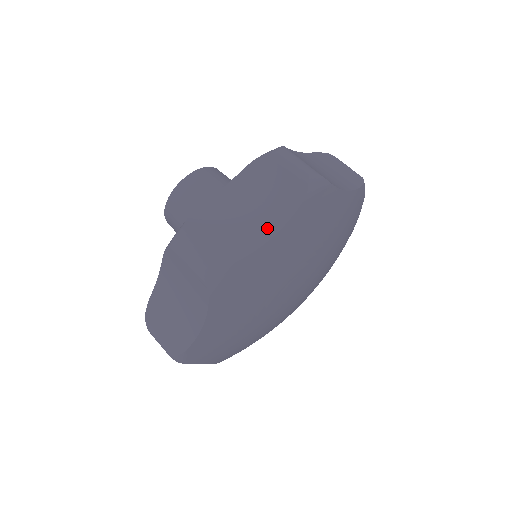
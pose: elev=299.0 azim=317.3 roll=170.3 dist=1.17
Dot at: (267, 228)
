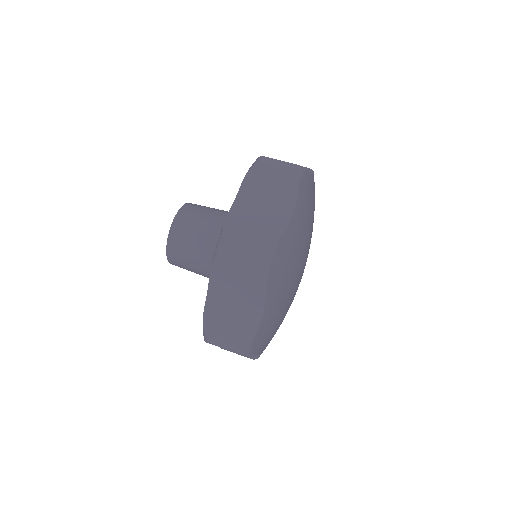
Dot at: (256, 306)
